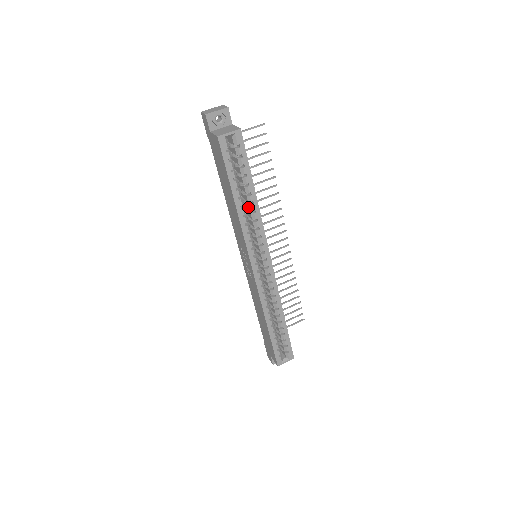
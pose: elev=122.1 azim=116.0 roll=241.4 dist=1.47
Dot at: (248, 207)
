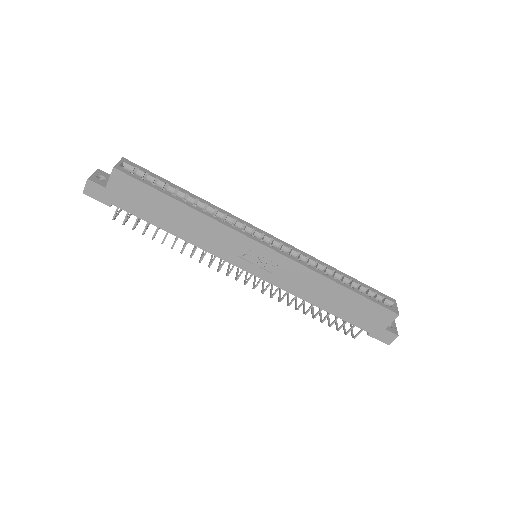
Dot at: occluded
